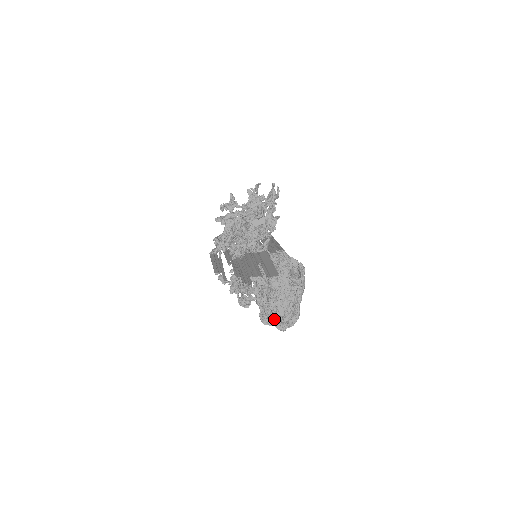
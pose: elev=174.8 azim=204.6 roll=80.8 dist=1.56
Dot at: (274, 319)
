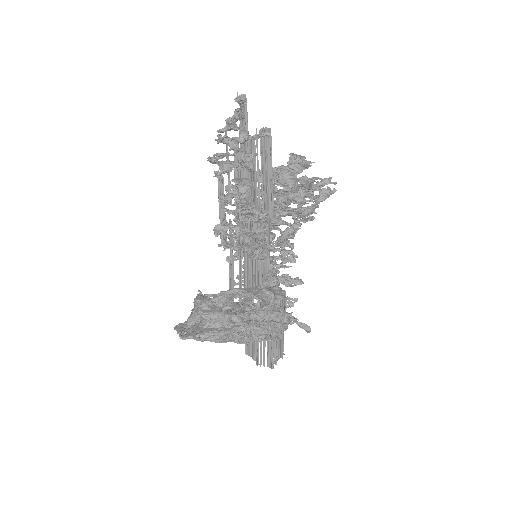
Dot at: (196, 298)
